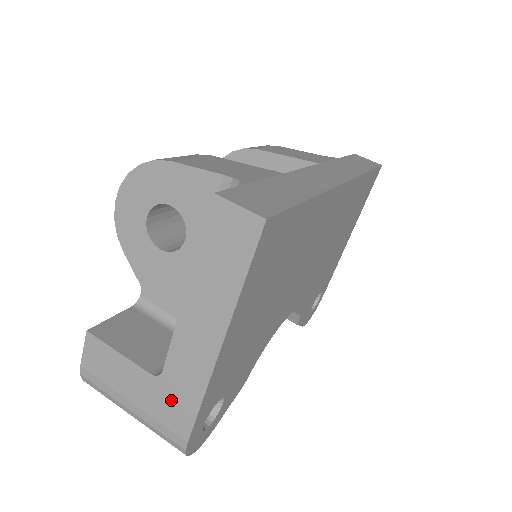
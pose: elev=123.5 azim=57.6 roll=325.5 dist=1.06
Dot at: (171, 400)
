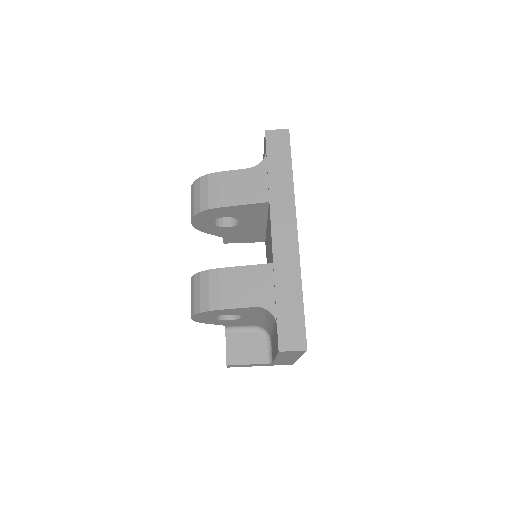
Dot at: occluded
